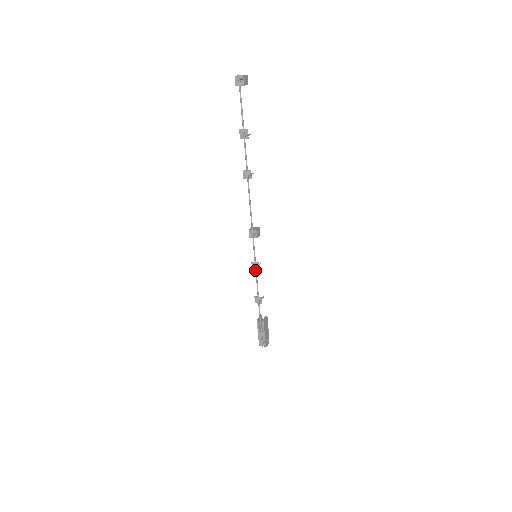
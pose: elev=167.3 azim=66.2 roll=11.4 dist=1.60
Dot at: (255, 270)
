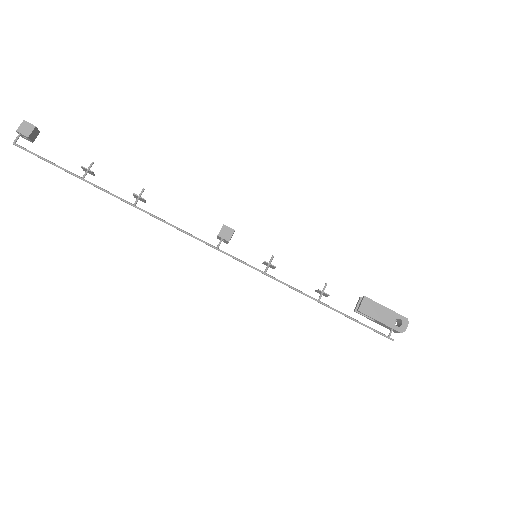
Dot at: occluded
